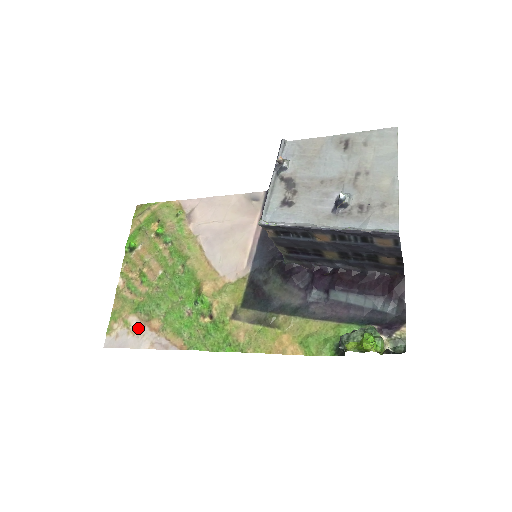
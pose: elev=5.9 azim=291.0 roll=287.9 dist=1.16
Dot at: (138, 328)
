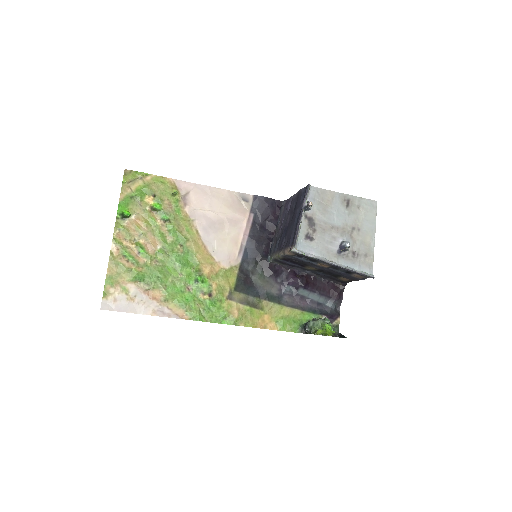
Dot at: (138, 295)
